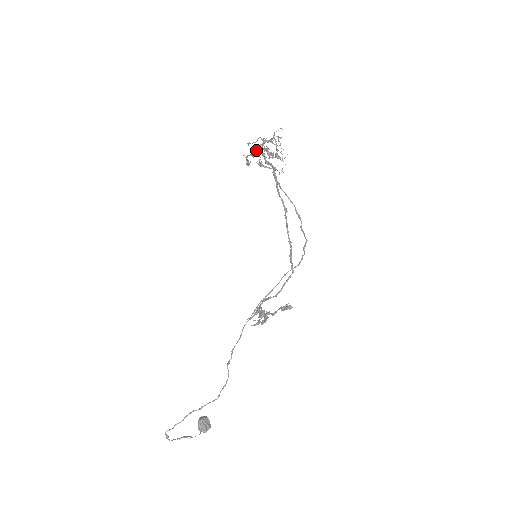
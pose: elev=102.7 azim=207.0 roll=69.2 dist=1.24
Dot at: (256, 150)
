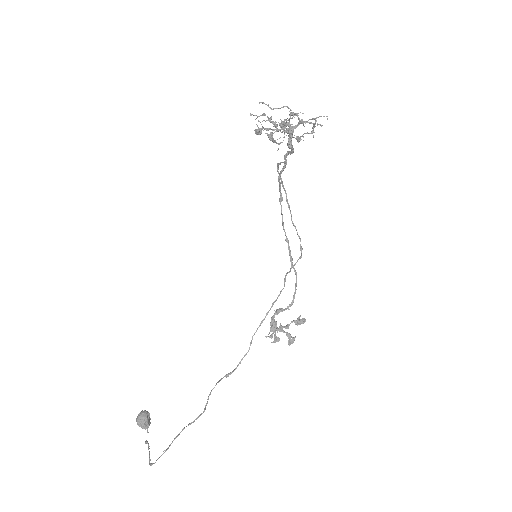
Dot at: (285, 127)
